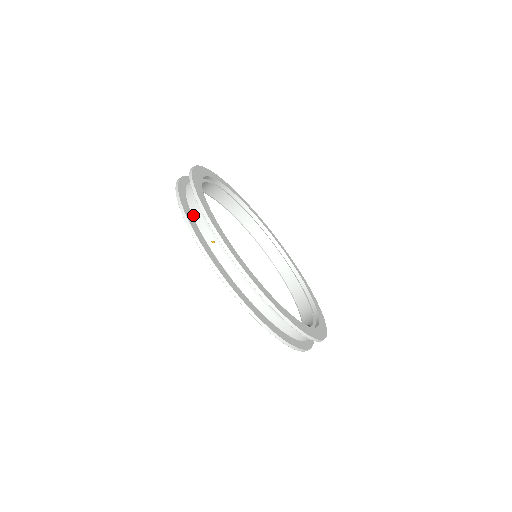
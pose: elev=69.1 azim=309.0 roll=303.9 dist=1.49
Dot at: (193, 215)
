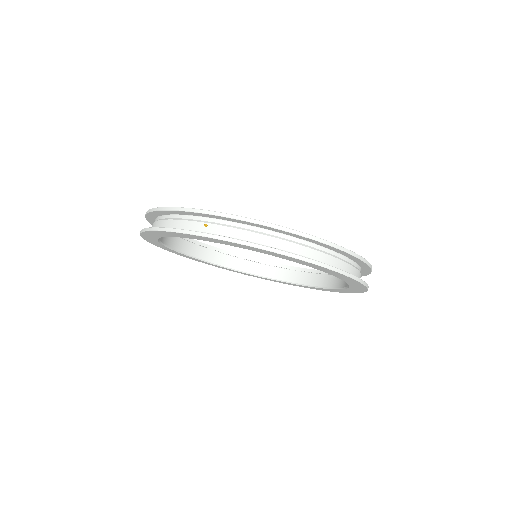
Dot at: (172, 227)
